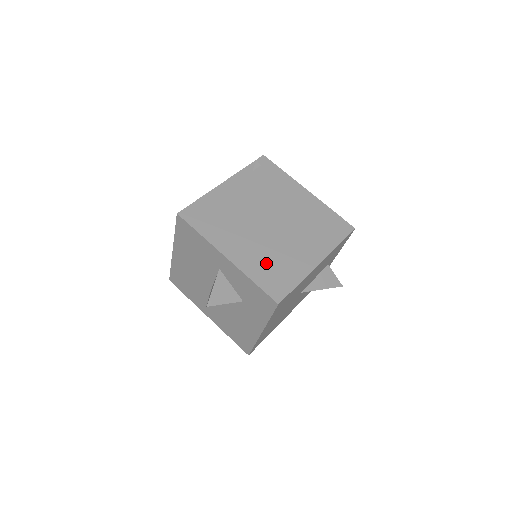
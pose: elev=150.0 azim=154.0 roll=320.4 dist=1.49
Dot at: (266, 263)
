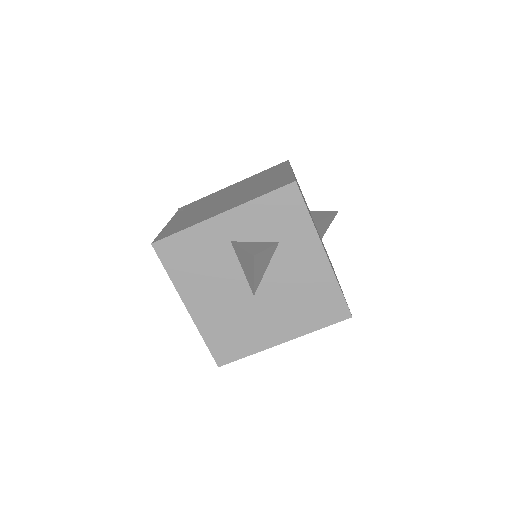
Dot at: (255, 193)
